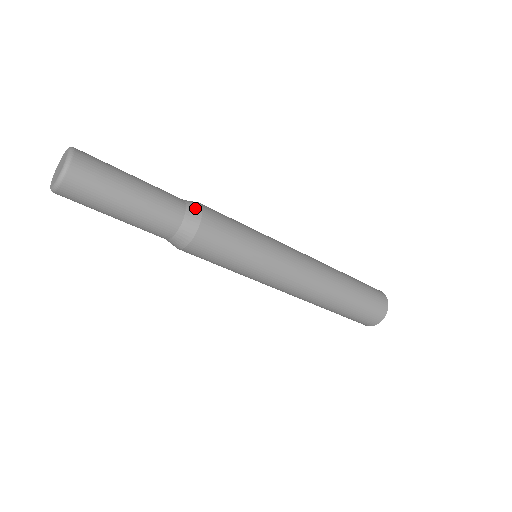
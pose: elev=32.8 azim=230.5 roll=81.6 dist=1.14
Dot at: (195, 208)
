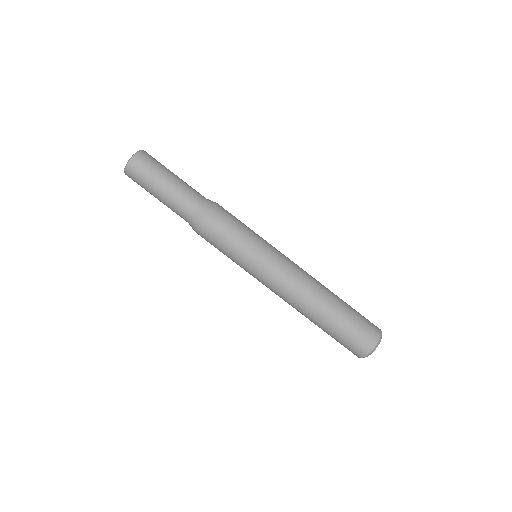
Dot at: (210, 202)
